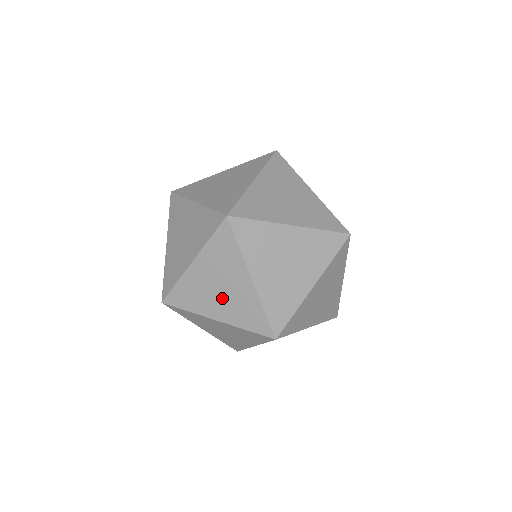
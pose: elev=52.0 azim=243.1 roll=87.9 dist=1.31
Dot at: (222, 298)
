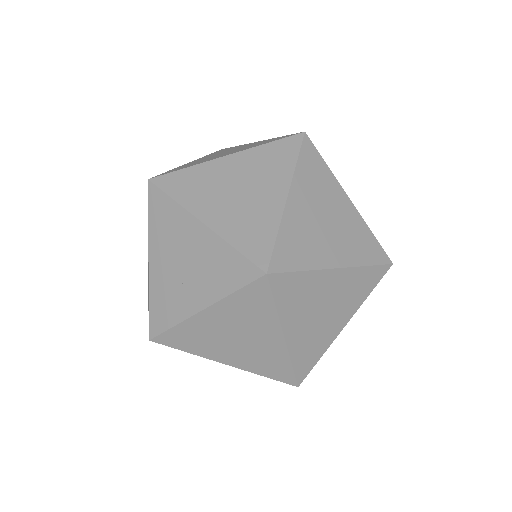
Dot at: occluded
